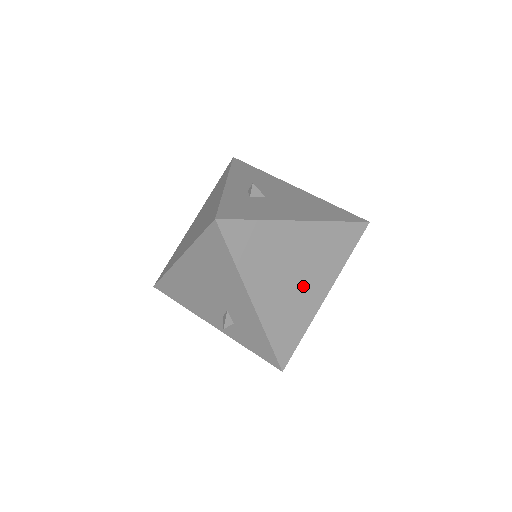
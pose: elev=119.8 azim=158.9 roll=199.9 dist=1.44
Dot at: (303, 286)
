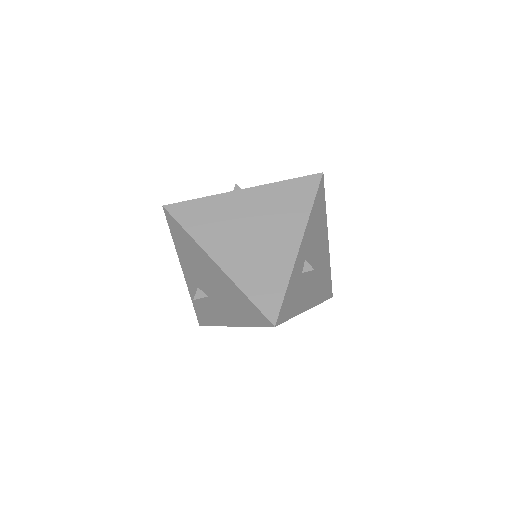
Dot at: occluded
